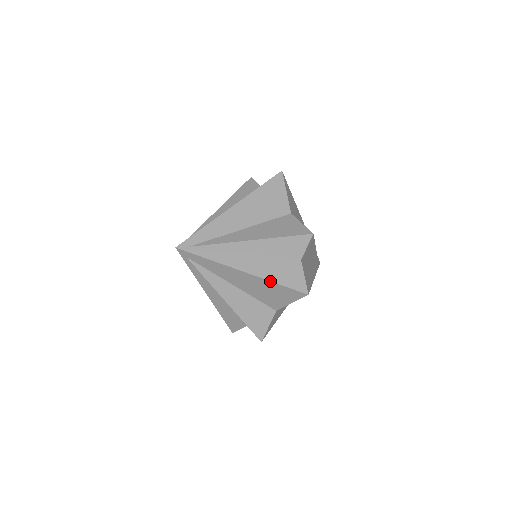
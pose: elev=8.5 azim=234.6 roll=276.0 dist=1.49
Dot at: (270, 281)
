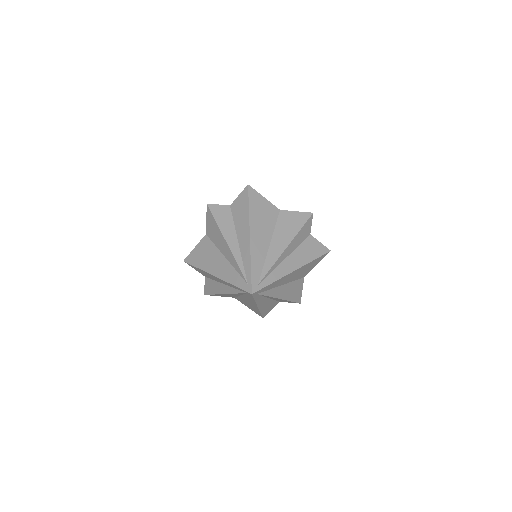
Dot at: (311, 262)
